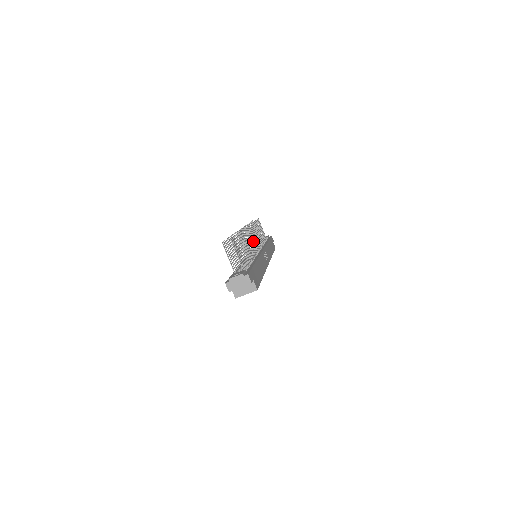
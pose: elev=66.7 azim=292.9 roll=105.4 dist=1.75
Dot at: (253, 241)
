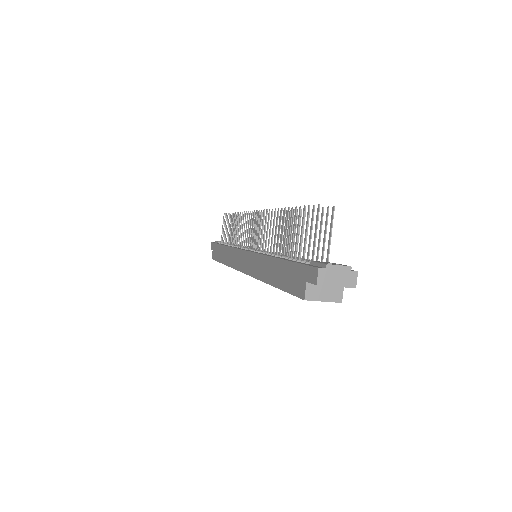
Dot at: occluded
